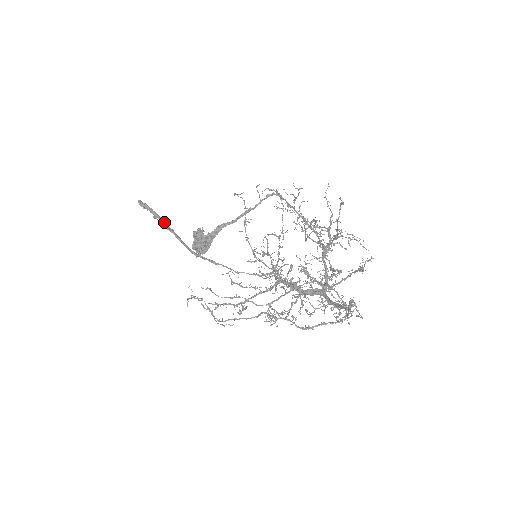
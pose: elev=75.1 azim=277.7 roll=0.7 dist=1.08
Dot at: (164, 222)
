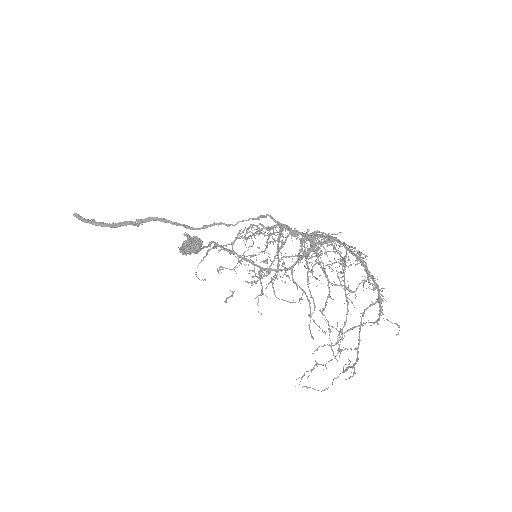
Dot at: occluded
